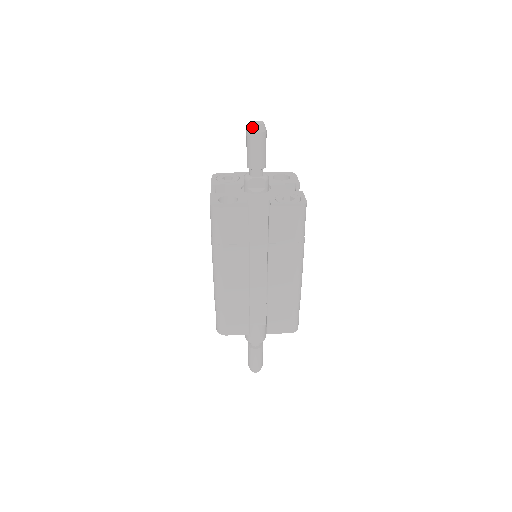
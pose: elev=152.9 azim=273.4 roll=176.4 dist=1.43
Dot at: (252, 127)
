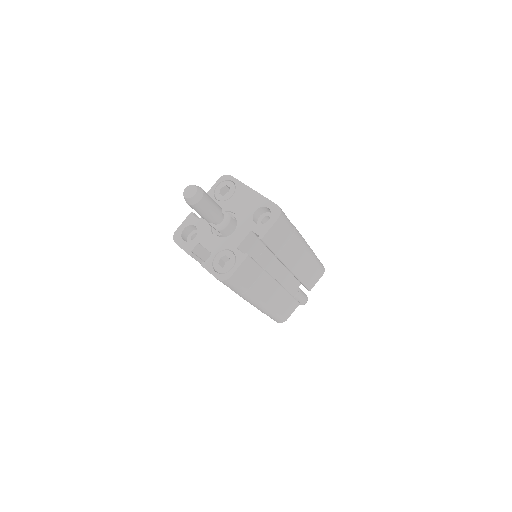
Dot at: (184, 196)
